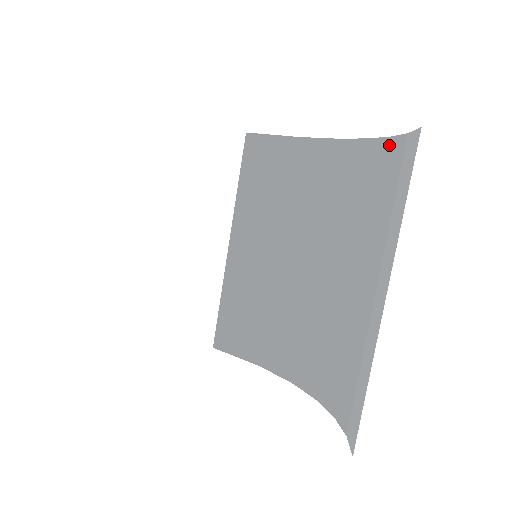
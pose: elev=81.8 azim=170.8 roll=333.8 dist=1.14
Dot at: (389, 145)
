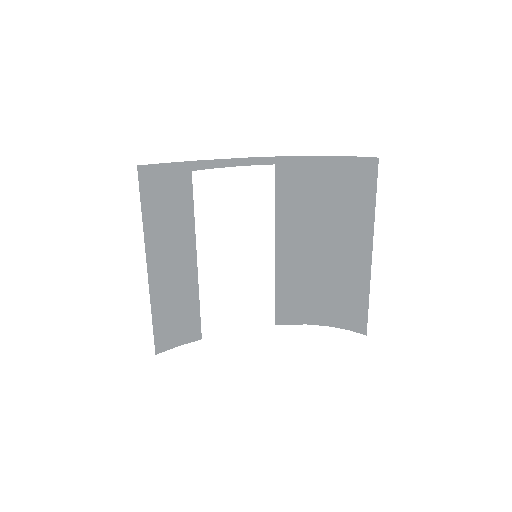
Dot at: (335, 161)
